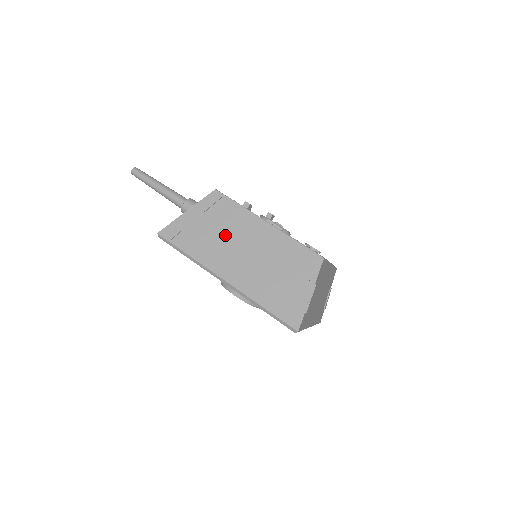
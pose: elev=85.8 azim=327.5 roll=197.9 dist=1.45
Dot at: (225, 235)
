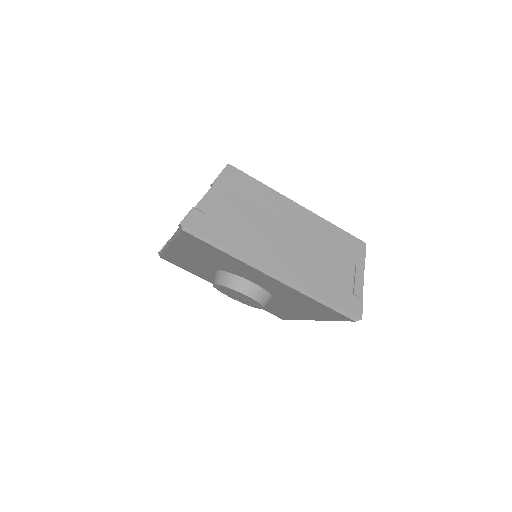
Dot at: occluded
